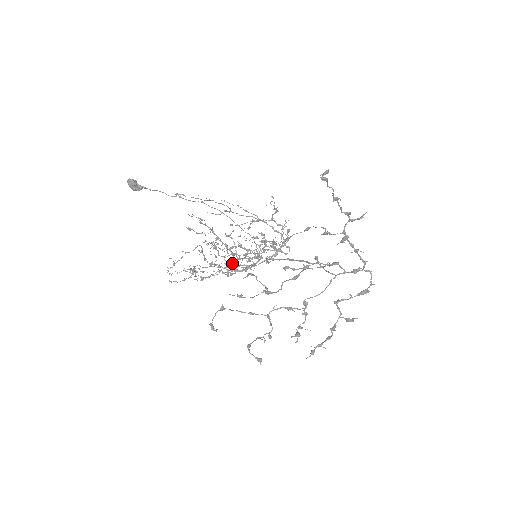
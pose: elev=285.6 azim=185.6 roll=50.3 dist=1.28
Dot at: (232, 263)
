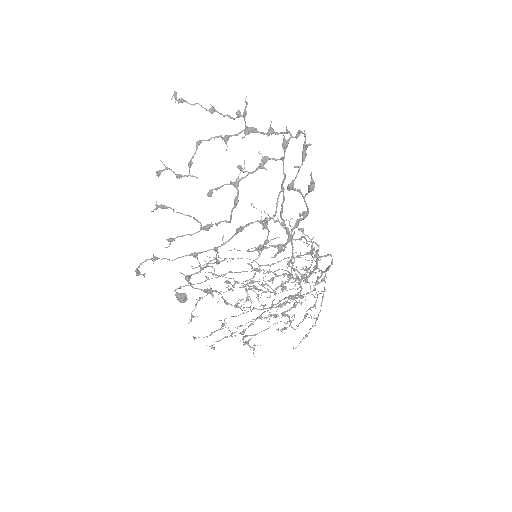
Dot at: (271, 304)
